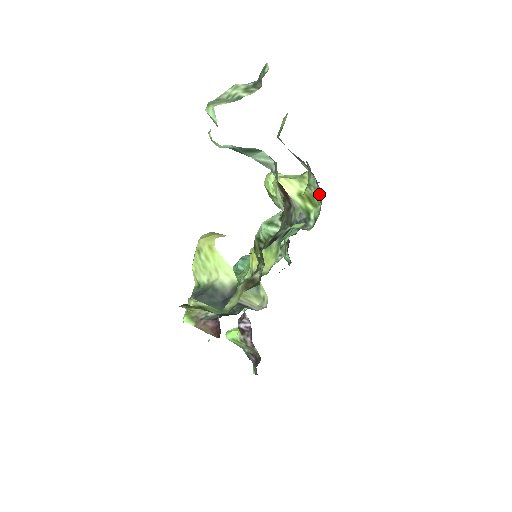
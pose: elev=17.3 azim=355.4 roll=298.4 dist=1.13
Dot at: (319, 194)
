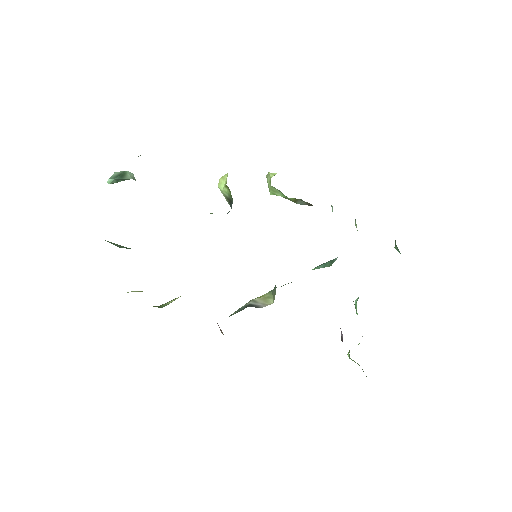
Dot at: occluded
